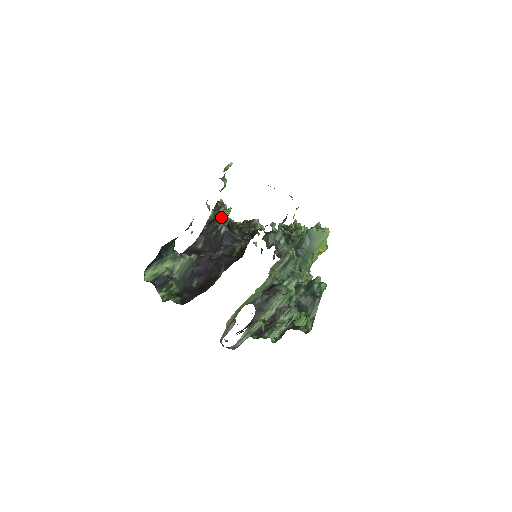
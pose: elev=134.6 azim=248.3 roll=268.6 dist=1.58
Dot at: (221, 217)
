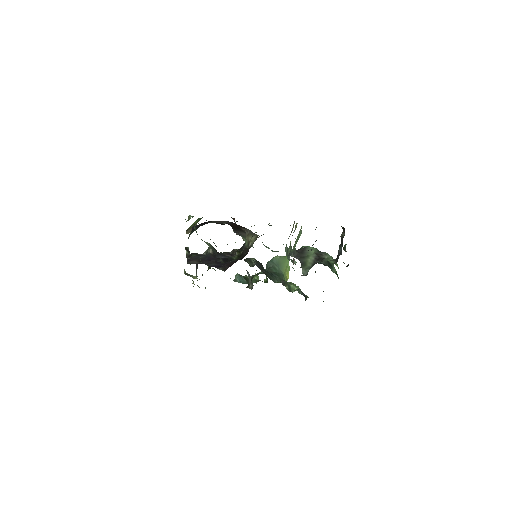
Dot at: occluded
